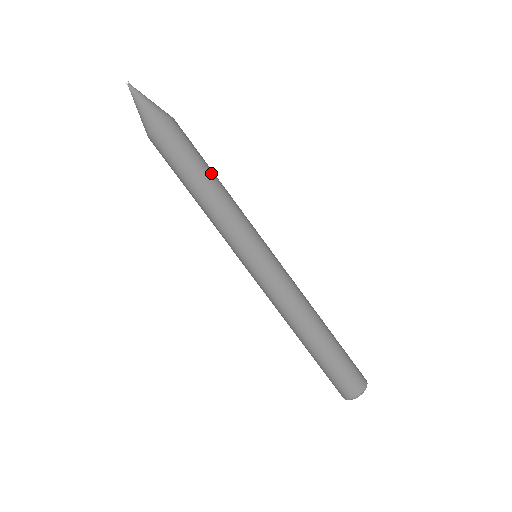
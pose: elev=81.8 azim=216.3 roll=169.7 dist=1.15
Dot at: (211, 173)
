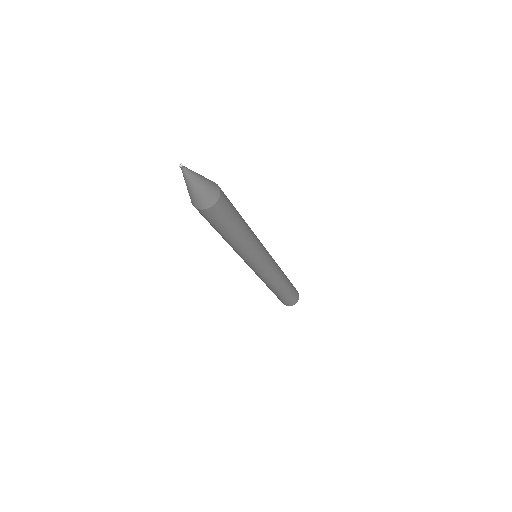
Dot at: (239, 232)
